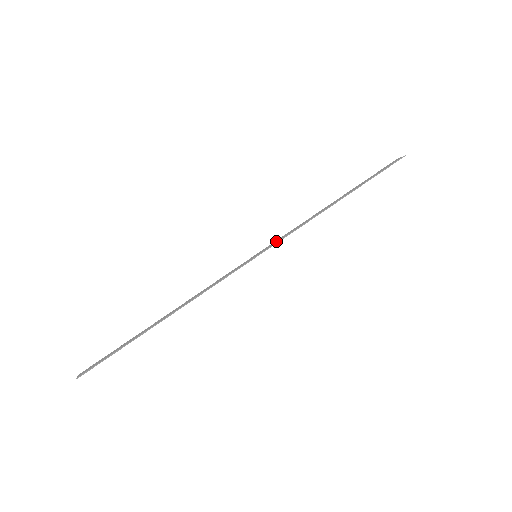
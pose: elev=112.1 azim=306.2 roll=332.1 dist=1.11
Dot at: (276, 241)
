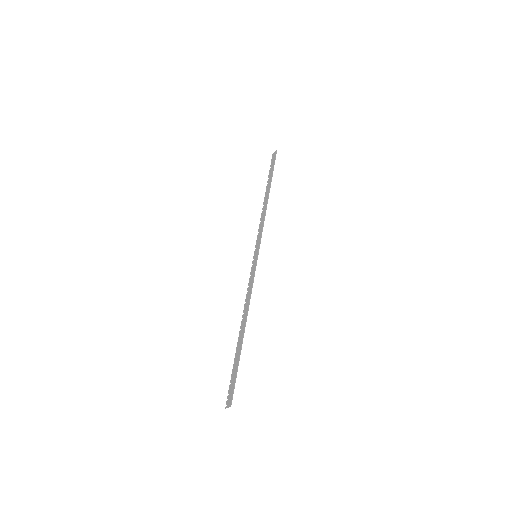
Dot at: (257, 240)
